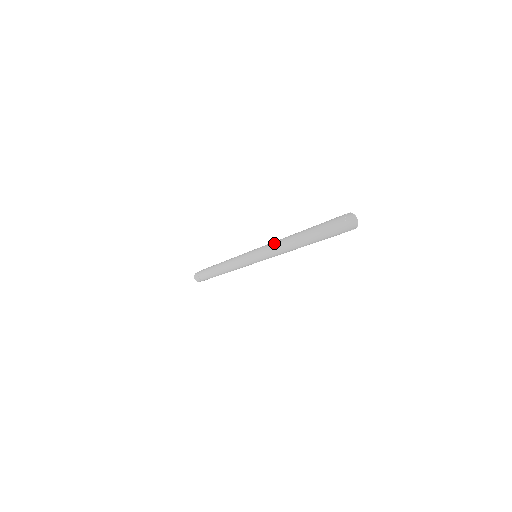
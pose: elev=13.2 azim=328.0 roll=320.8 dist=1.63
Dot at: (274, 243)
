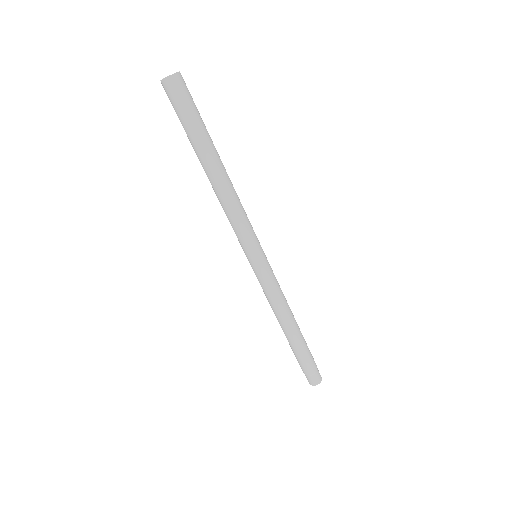
Dot at: occluded
